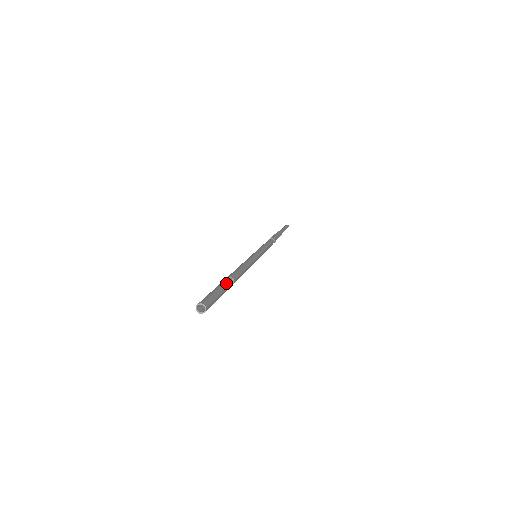
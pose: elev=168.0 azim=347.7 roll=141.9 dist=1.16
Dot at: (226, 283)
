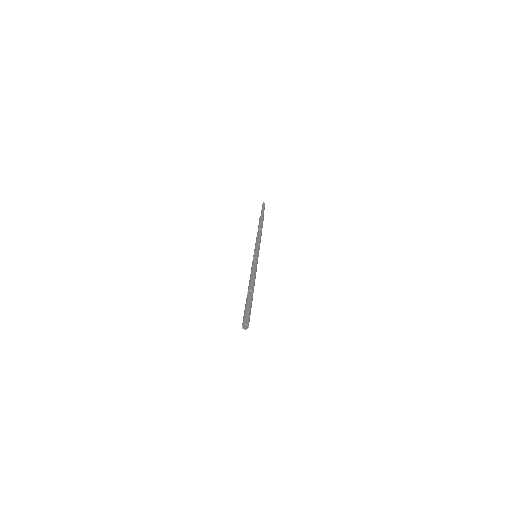
Dot at: (252, 299)
